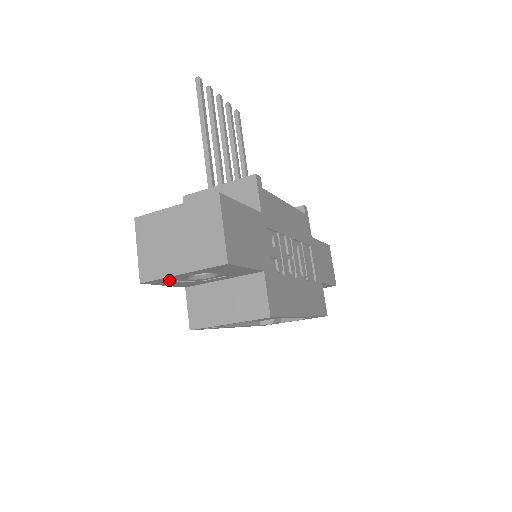
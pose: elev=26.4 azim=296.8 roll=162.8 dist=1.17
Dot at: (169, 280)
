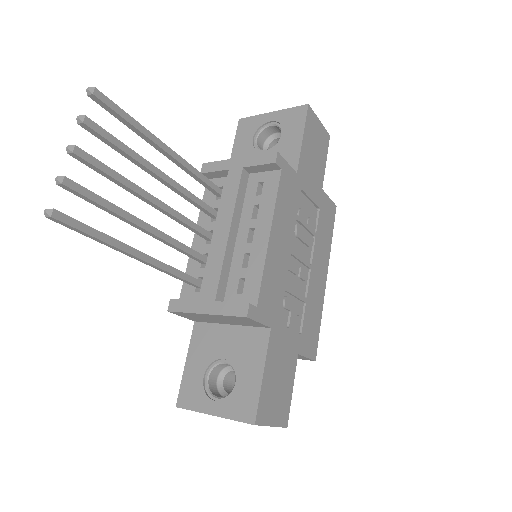
Dot at: occluded
